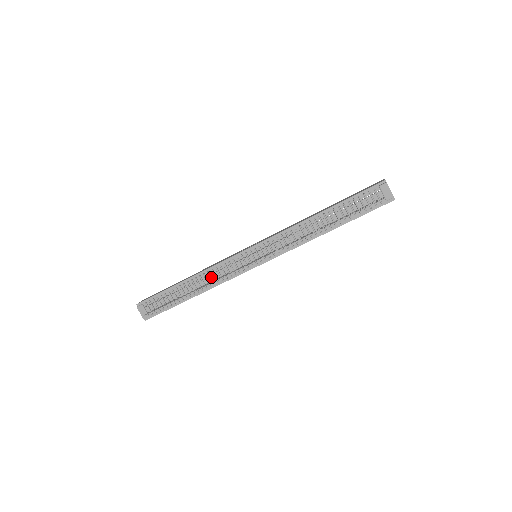
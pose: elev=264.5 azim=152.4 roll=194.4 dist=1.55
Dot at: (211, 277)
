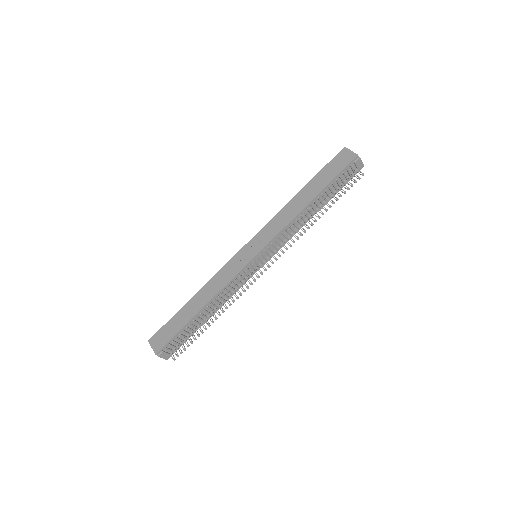
Dot at: (225, 295)
